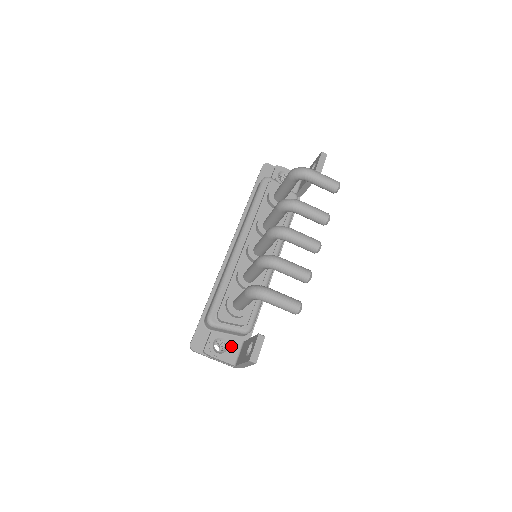
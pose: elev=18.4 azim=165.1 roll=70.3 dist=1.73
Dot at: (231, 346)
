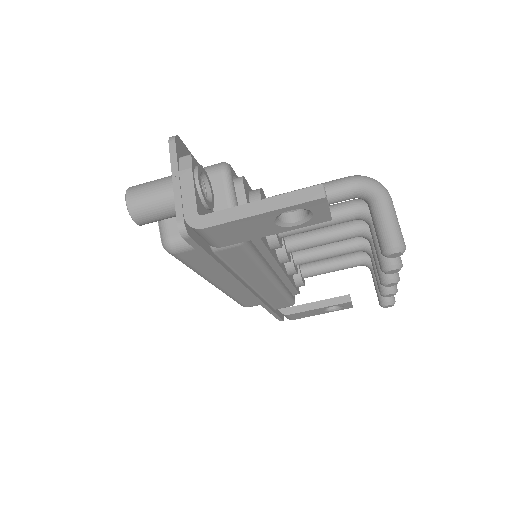
Dot at: (208, 210)
